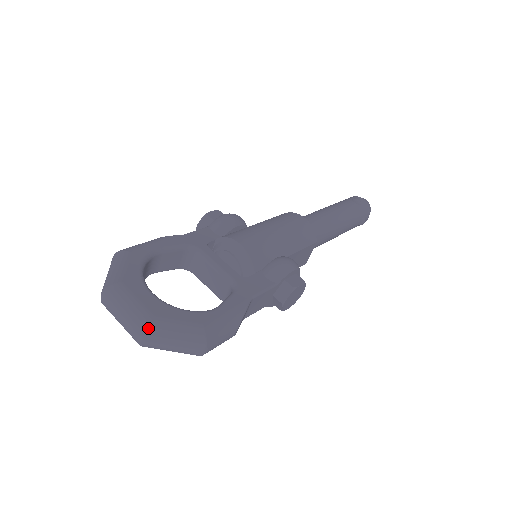
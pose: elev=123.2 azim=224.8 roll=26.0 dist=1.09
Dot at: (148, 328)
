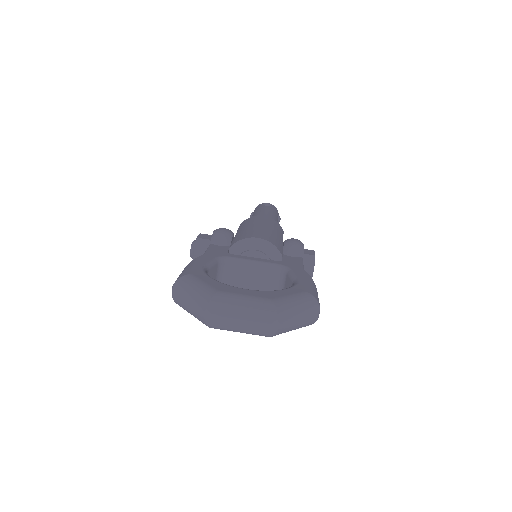
Dot at: (277, 310)
